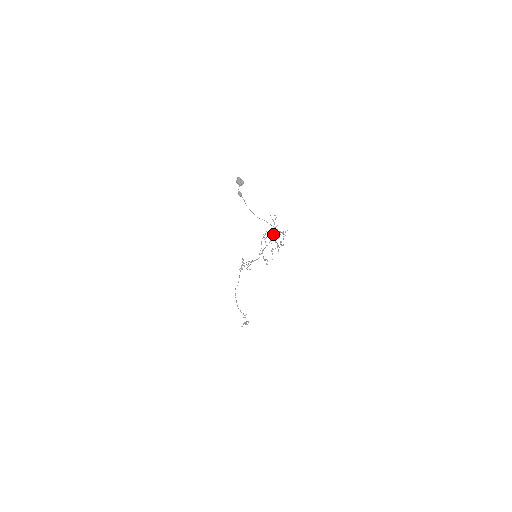
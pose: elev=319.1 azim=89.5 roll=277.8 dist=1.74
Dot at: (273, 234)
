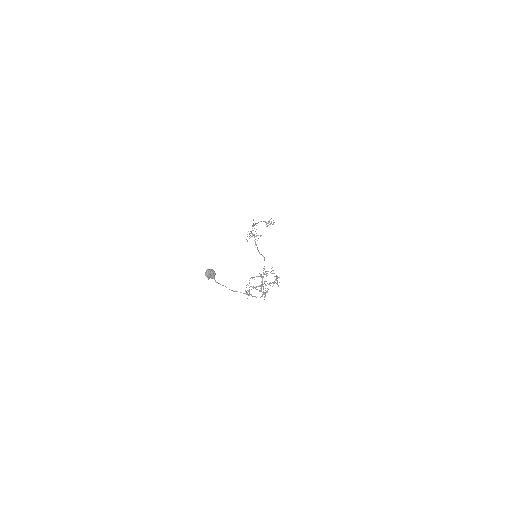
Dot at: (260, 286)
